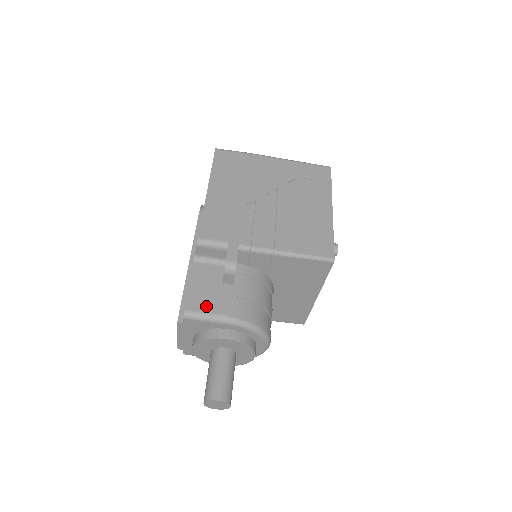
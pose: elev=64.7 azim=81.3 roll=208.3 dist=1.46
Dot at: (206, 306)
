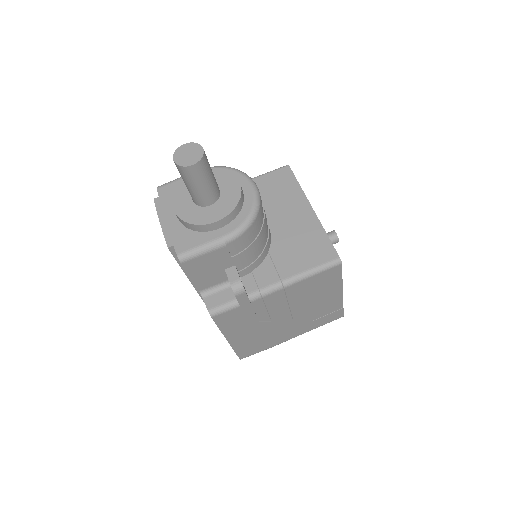
Dot at: occluded
